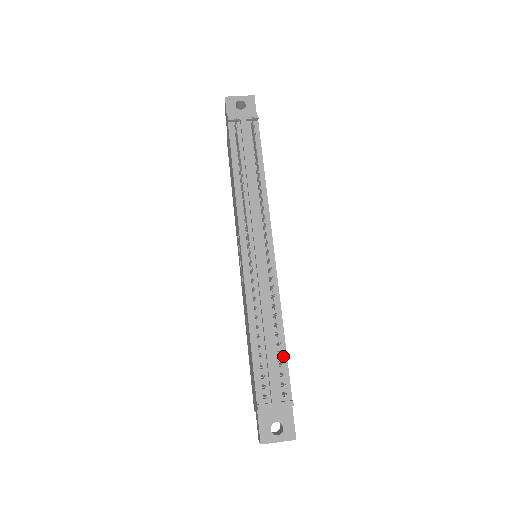
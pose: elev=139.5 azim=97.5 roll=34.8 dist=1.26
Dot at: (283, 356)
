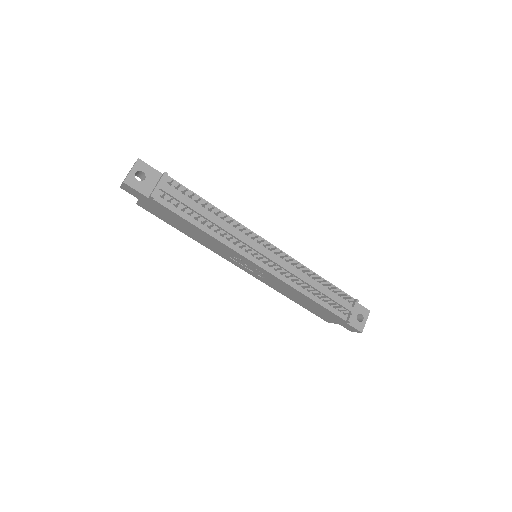
Dot at: (331, 287)
